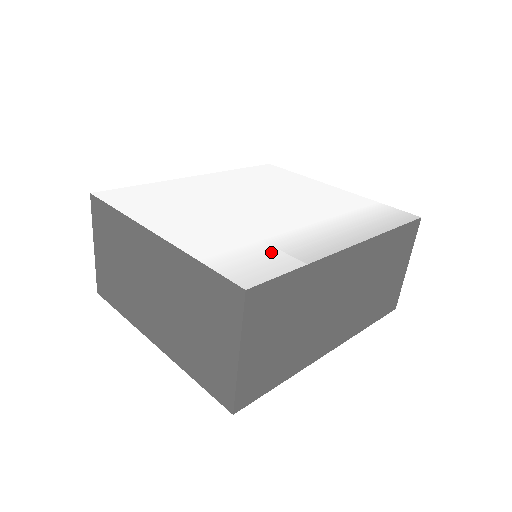
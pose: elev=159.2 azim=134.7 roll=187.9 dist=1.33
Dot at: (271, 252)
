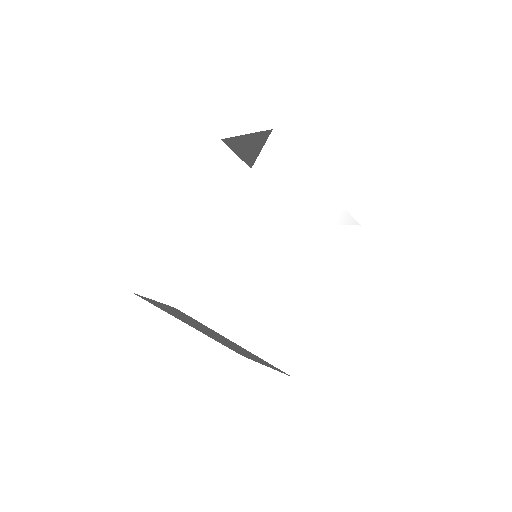
Dot at: (297, 332)
